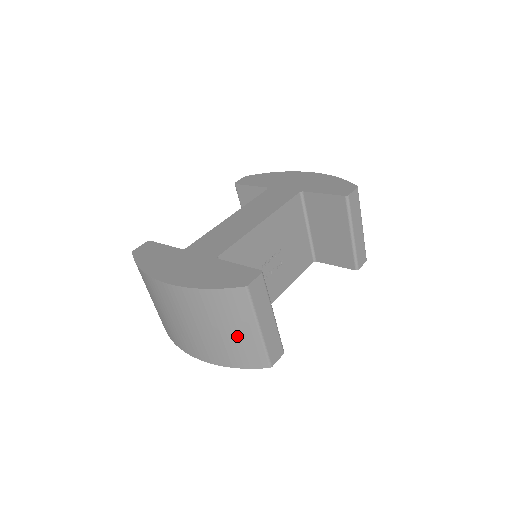
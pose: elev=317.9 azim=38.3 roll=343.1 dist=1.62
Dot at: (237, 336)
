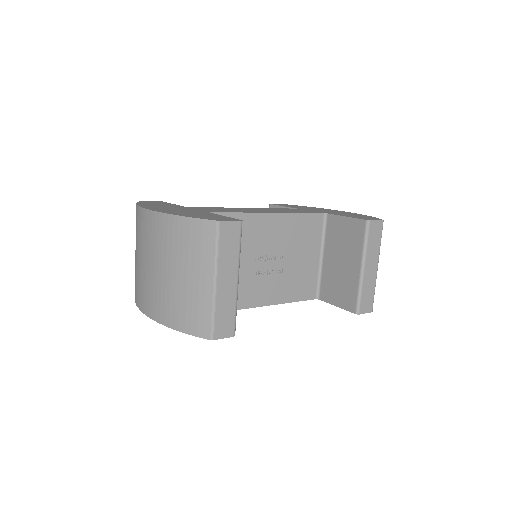
Dot at: (190, 285)
